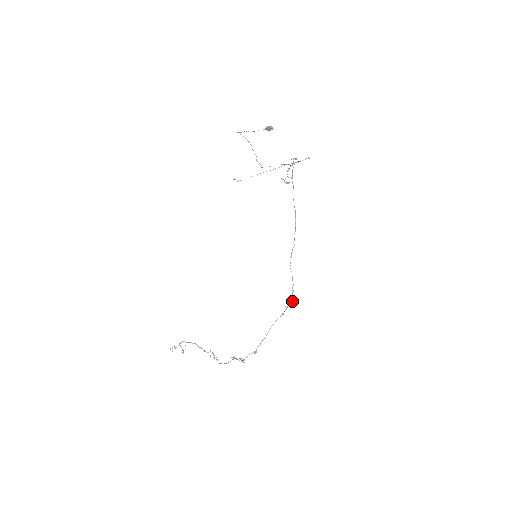
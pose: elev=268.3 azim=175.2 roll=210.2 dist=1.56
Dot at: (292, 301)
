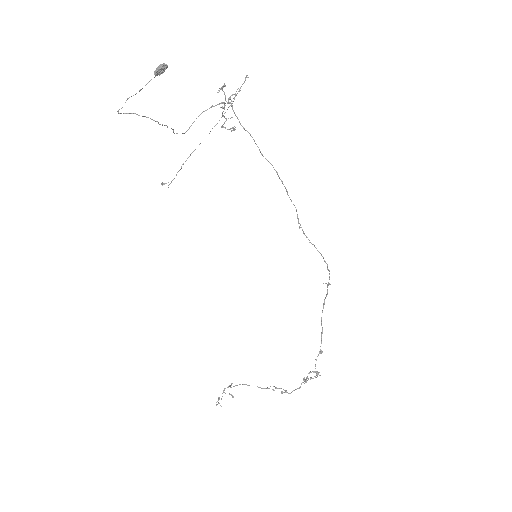
Dot at: (329, 273)
